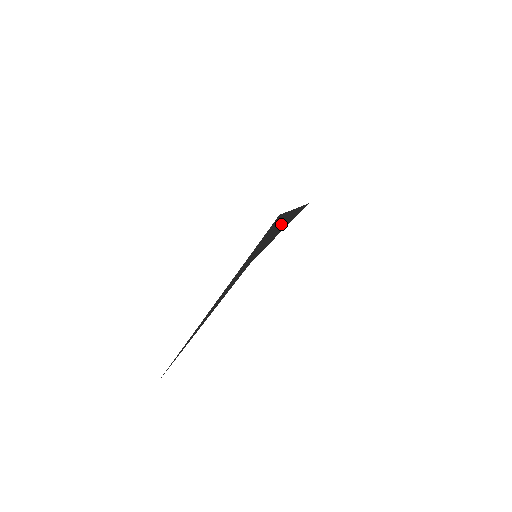
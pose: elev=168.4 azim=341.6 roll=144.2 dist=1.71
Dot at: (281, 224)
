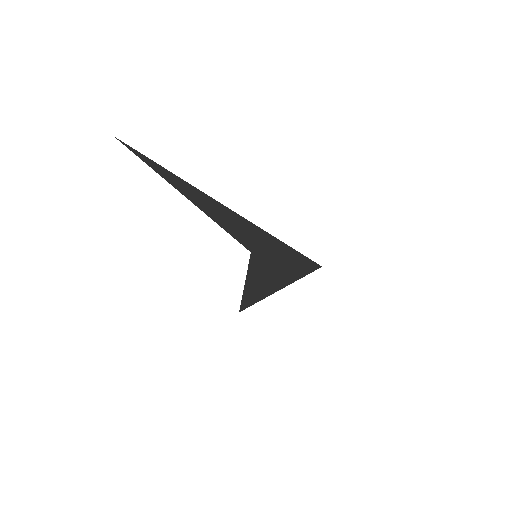
Dot at: (276, 277)
